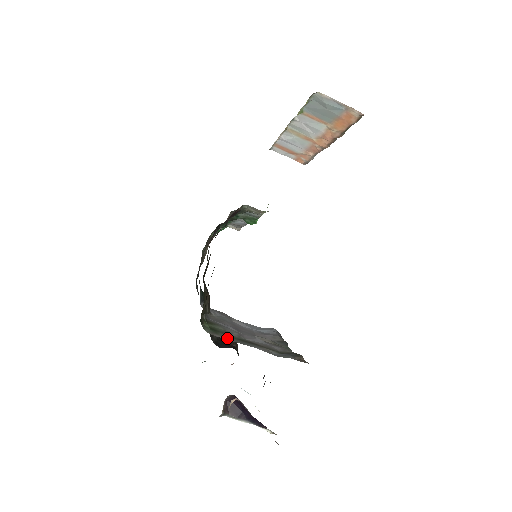
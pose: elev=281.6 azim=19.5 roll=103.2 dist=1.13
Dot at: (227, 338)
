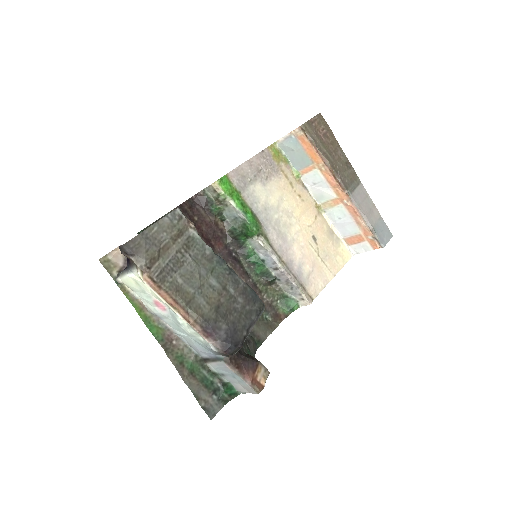
Dot at: occluded
